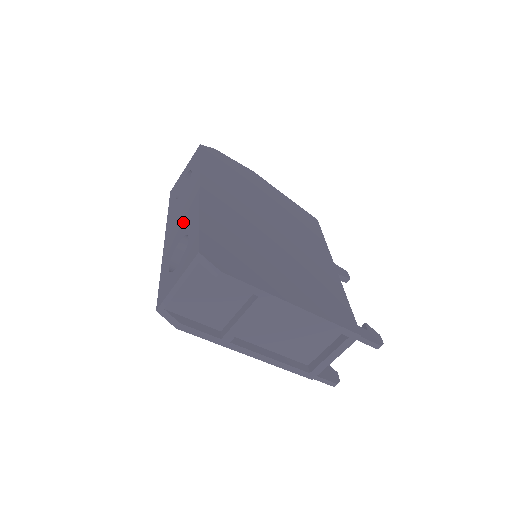
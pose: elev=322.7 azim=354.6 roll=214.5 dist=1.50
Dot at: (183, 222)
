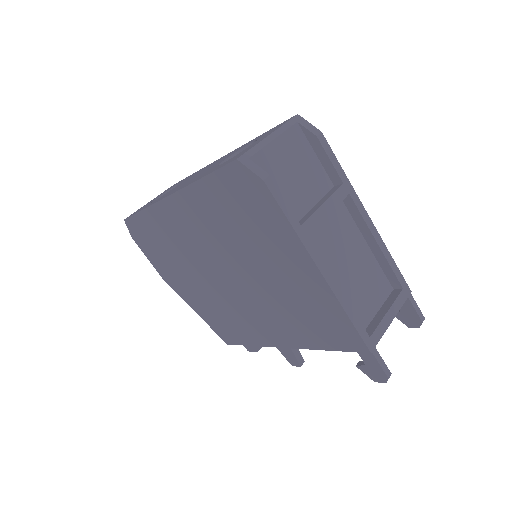
Dot at: (213, 165)
